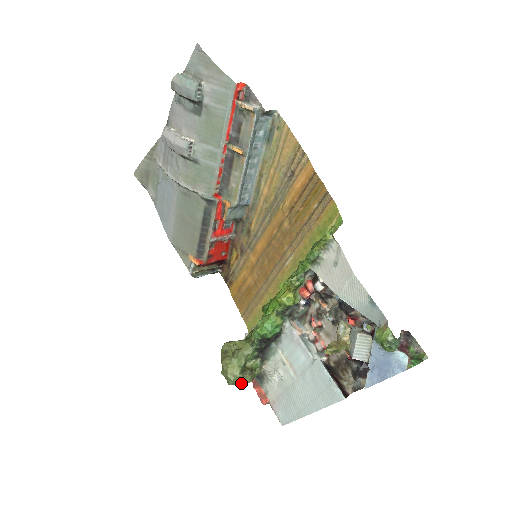
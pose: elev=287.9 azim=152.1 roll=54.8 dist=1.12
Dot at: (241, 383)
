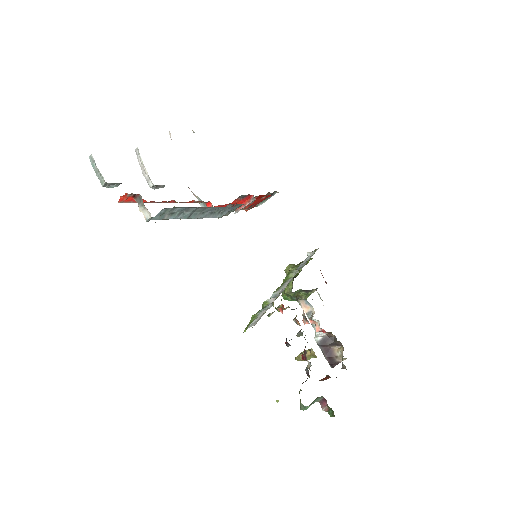
Dot at: occluded
